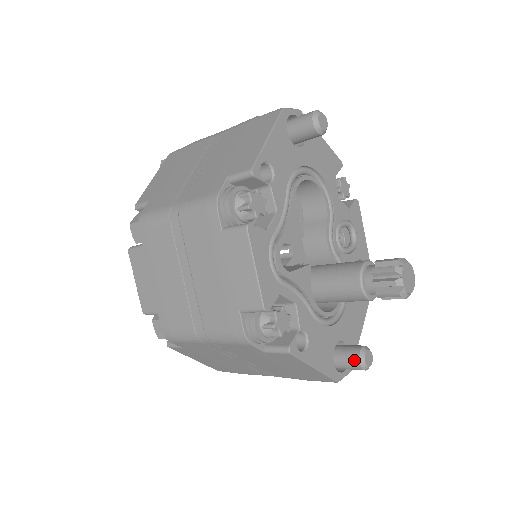
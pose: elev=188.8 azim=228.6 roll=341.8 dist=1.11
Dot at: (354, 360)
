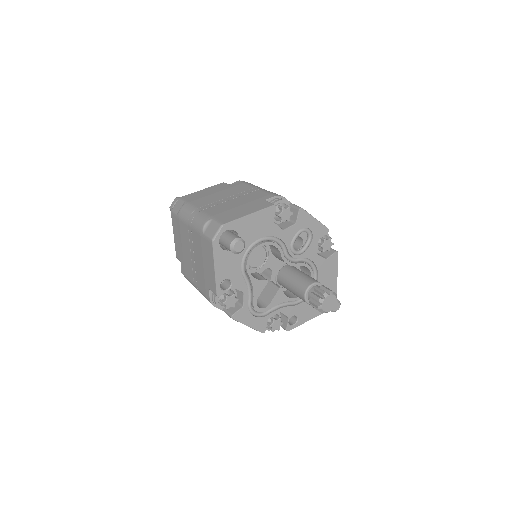
Dot at: occluded
